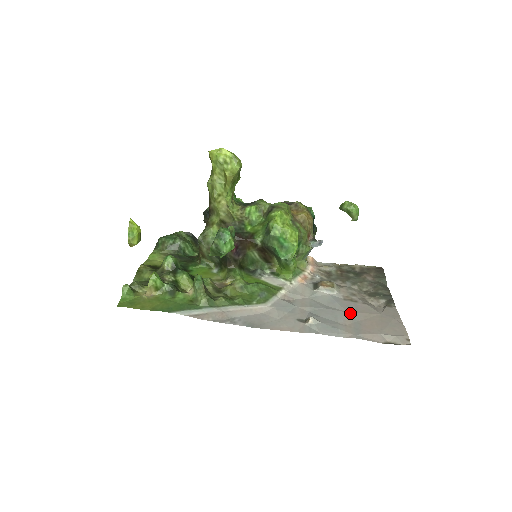
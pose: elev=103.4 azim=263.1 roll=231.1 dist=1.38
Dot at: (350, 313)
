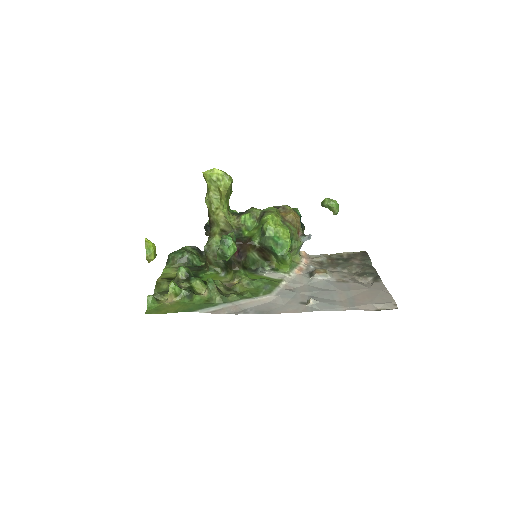
Dot at: (344, 291)
